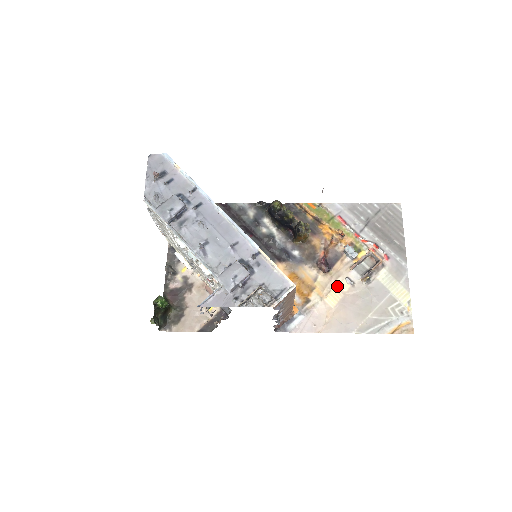
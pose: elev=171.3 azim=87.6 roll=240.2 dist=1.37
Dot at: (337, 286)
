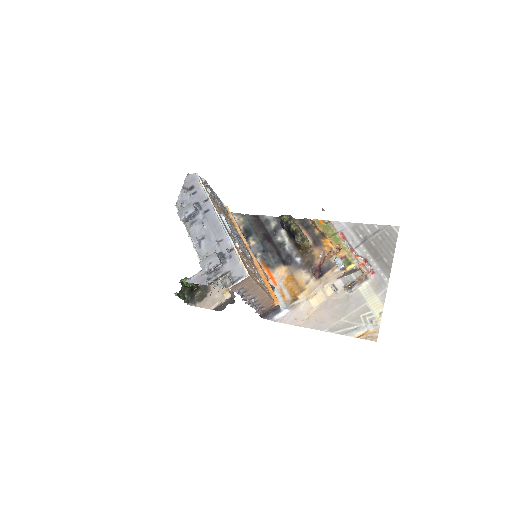
Dot at: (323, 291)
